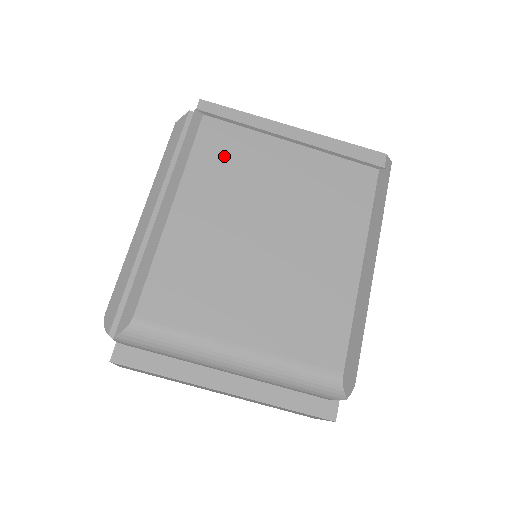
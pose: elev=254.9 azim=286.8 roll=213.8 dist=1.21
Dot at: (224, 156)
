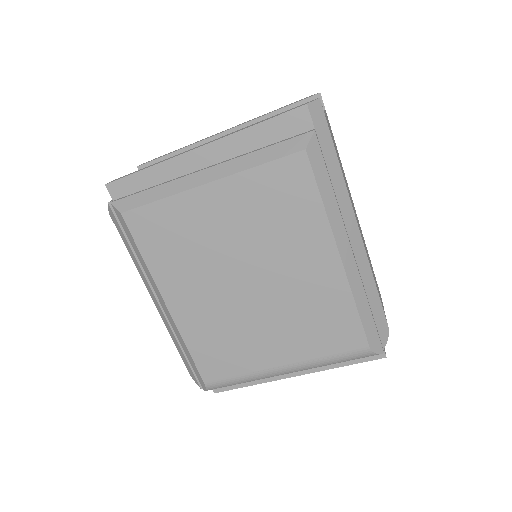
Dot at: (166, 239)
